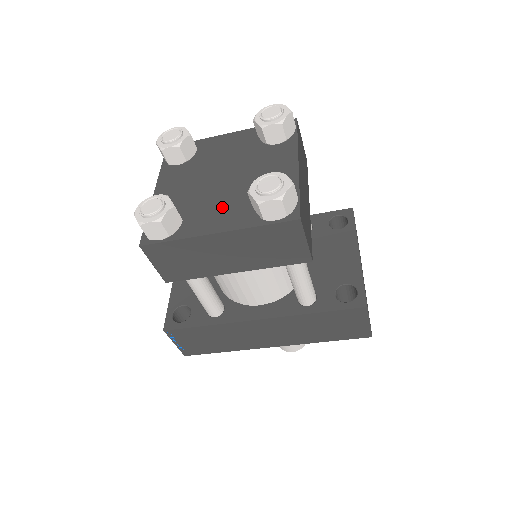
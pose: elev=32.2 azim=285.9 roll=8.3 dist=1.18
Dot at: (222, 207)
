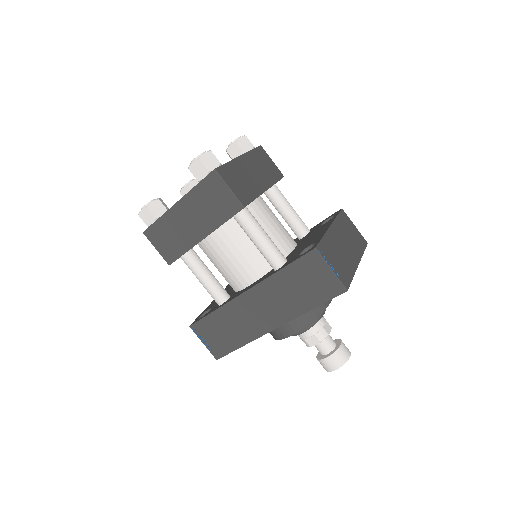
Dot at: occluded
